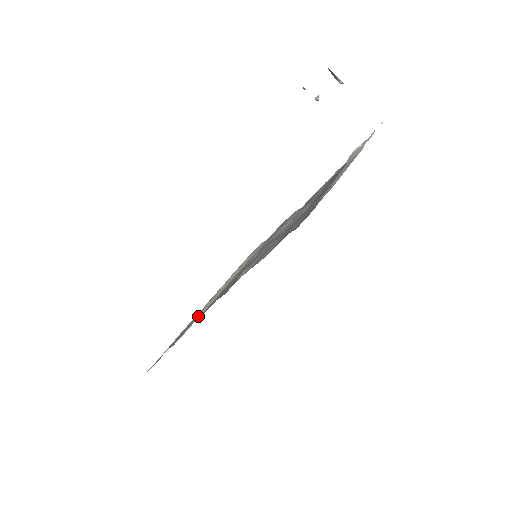
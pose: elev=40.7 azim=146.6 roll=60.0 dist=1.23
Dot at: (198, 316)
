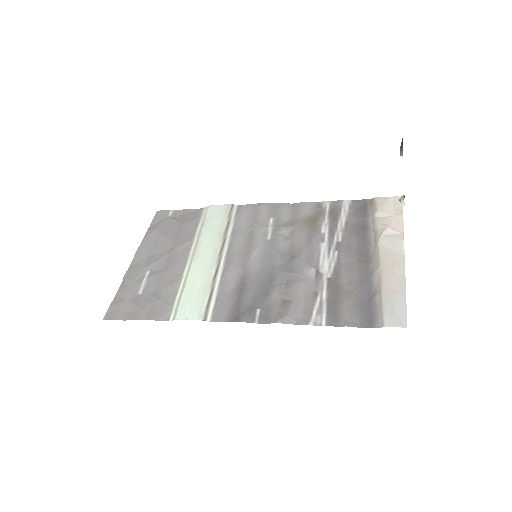
Dot at: (207, 313)
